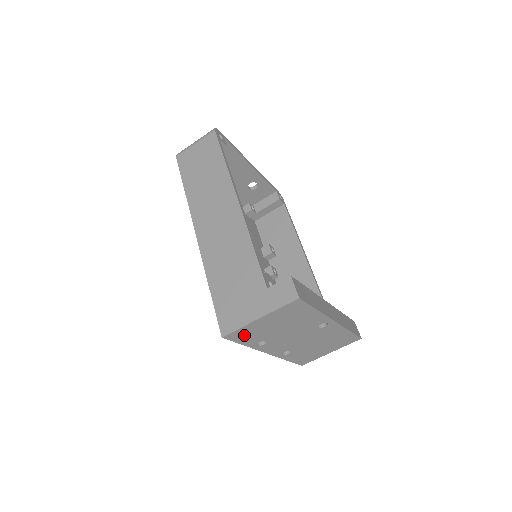
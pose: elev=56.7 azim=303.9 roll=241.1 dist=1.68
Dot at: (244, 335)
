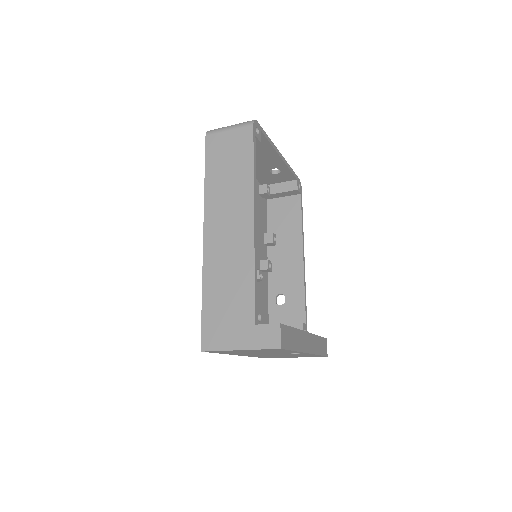
Dot at: (222, 352)
